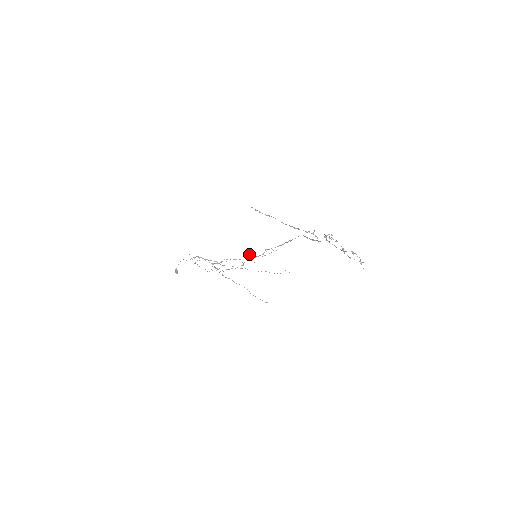
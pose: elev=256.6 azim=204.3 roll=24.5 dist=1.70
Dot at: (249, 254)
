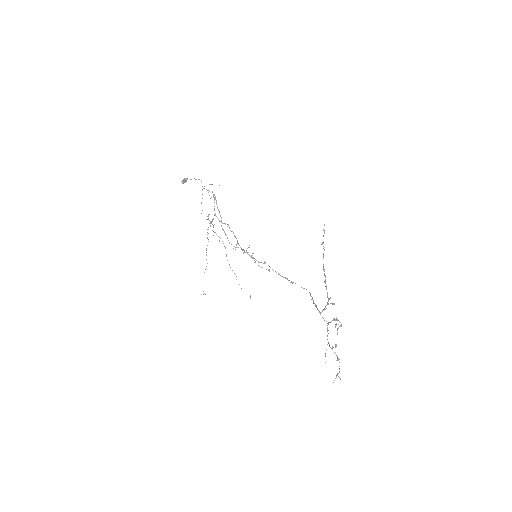
Dot at: (249, 247)
